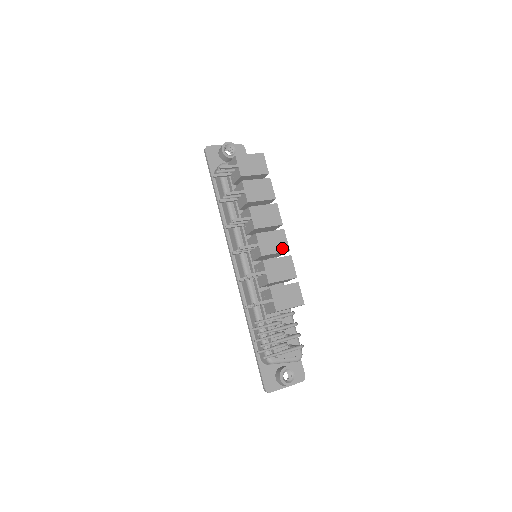
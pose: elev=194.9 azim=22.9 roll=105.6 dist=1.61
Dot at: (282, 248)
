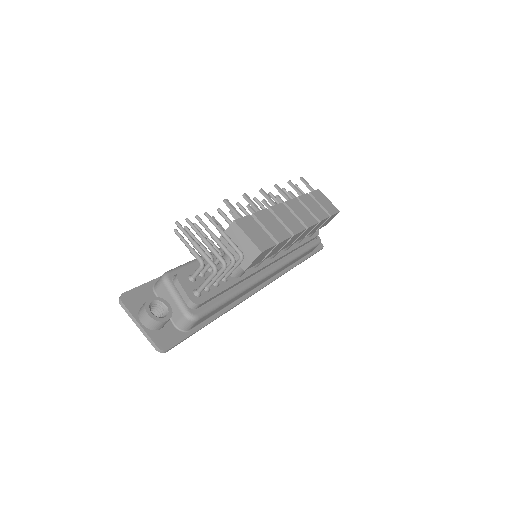
Dot at: (291, 227)
